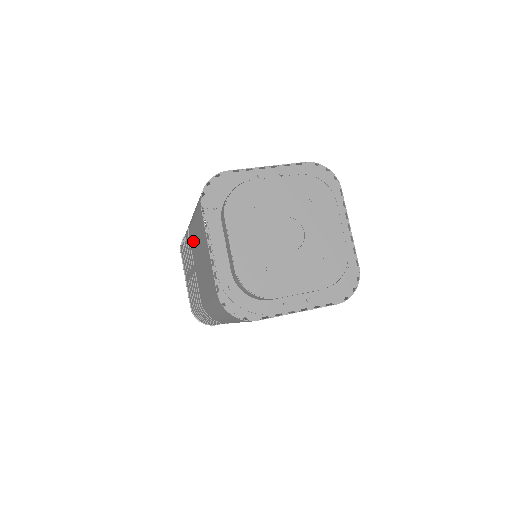
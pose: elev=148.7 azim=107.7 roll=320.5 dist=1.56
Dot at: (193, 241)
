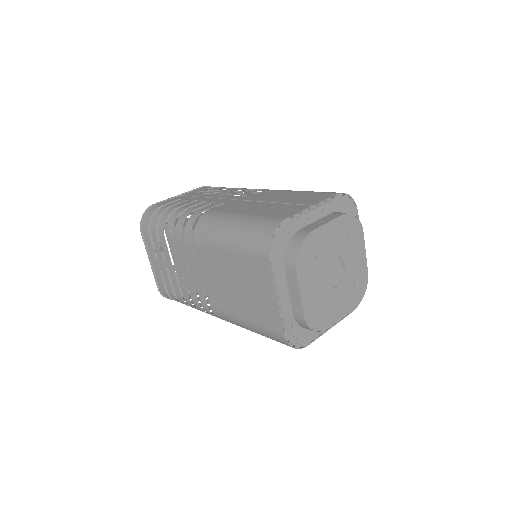
Dot at: (213, 260)
